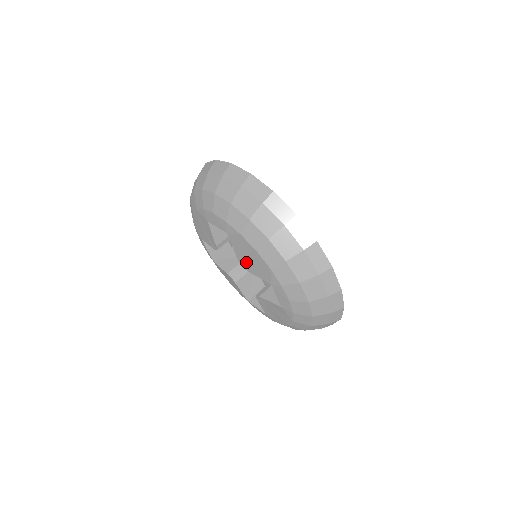
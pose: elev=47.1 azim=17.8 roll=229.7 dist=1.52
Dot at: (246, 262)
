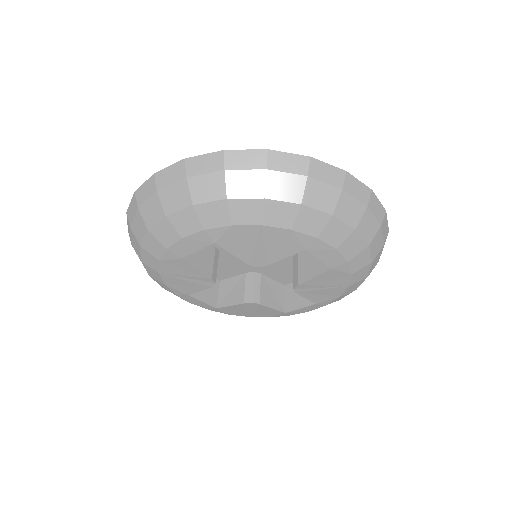
Dot at: (259, 256)
